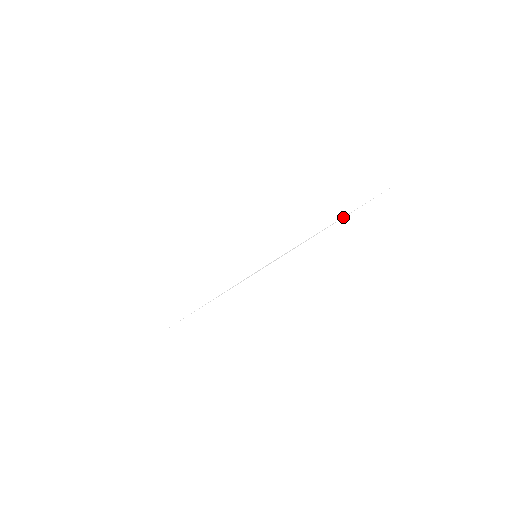
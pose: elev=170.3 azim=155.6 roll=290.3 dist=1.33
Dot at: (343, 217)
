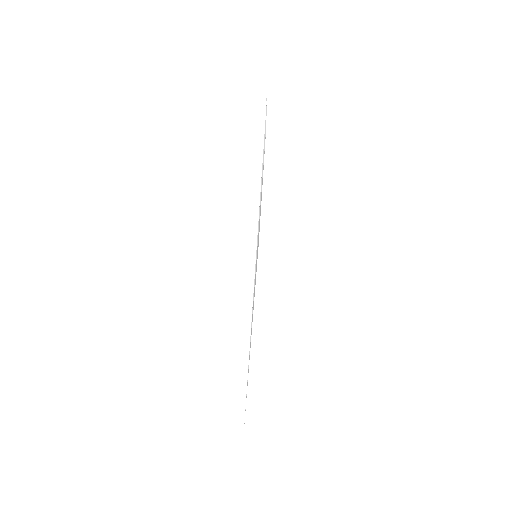
Dot at: (263, 143)
